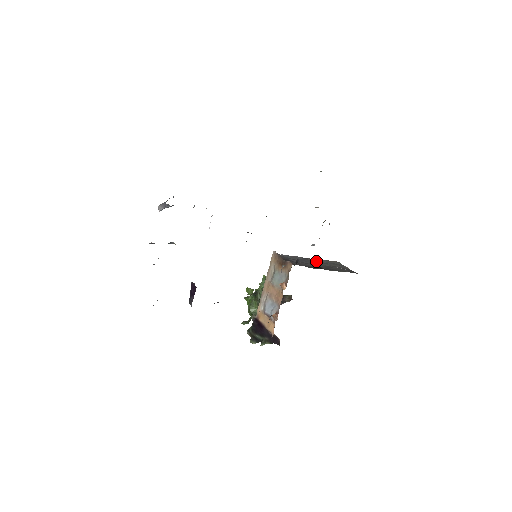
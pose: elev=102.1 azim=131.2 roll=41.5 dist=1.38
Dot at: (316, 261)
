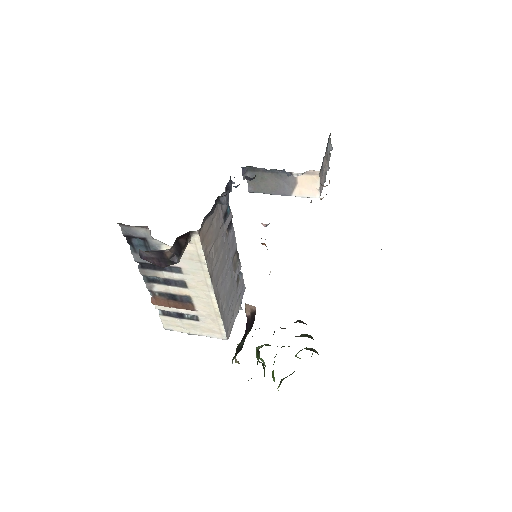
Dot at: occluded
